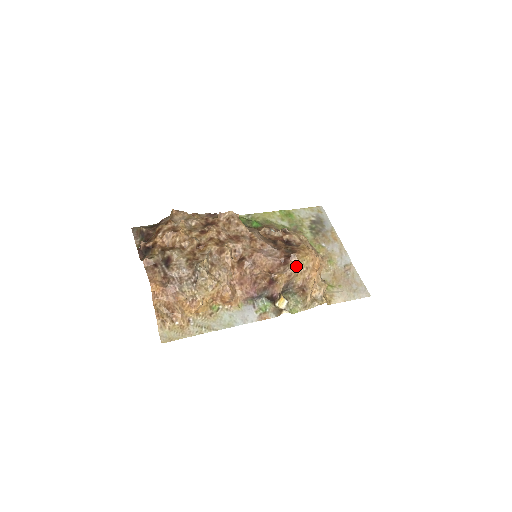
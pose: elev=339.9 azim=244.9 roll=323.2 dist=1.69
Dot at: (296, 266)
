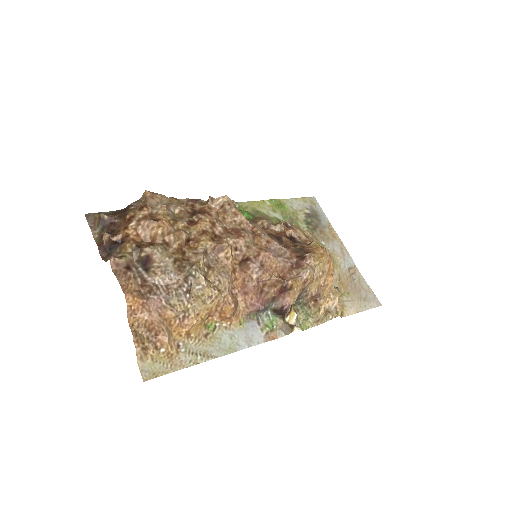
Dot at: (312, 270)
